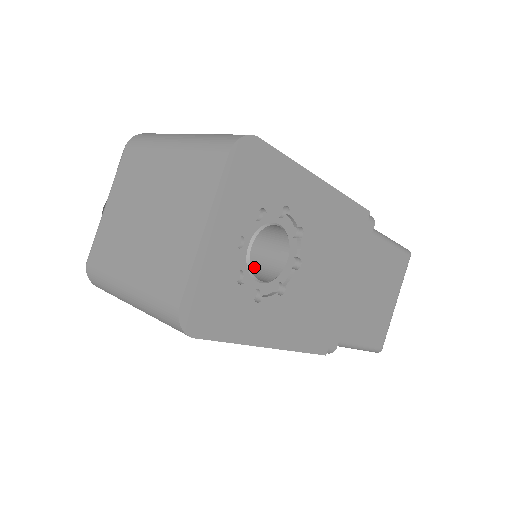
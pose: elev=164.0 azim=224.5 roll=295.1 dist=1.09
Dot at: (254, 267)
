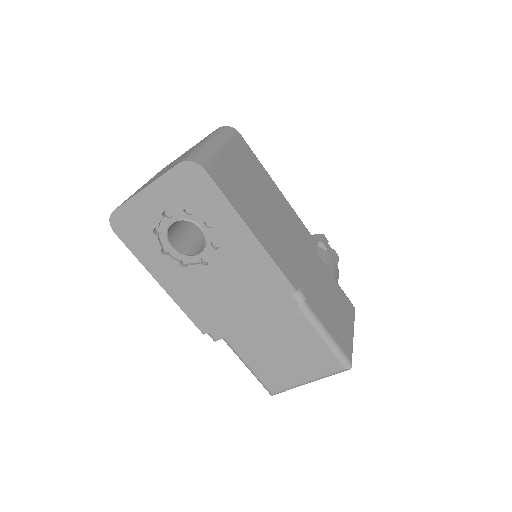
Dot at: (196, 243)
